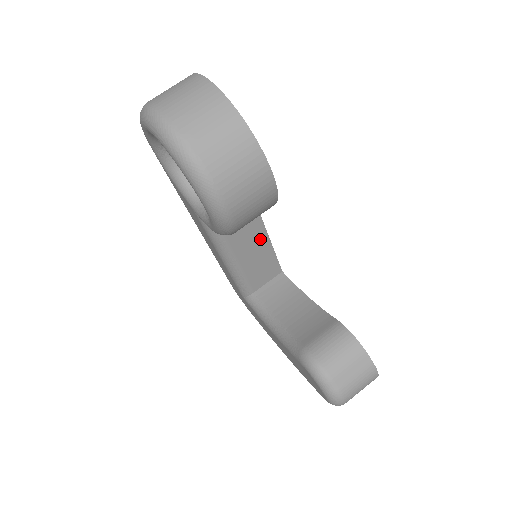
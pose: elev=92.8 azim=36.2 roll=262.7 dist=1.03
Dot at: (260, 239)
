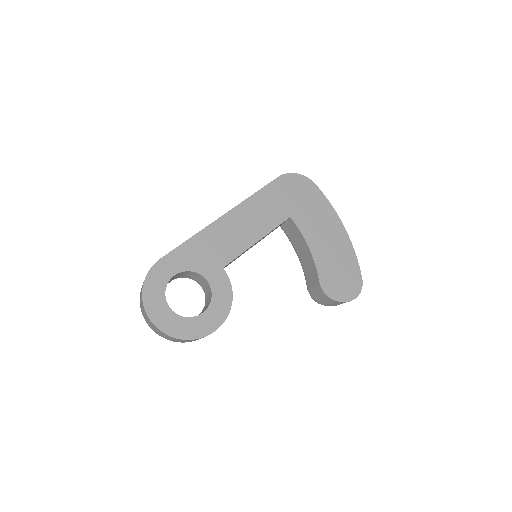
Dot at: occluded
